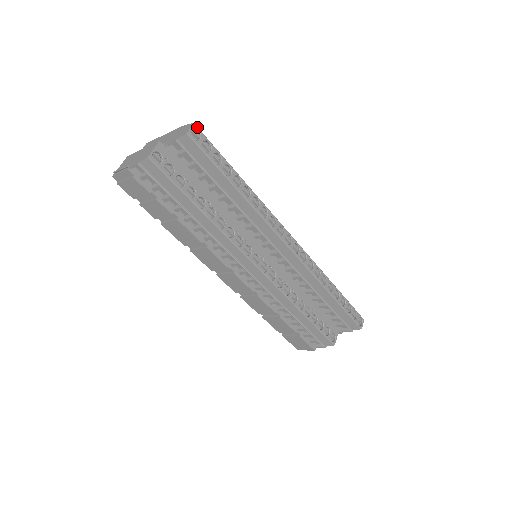
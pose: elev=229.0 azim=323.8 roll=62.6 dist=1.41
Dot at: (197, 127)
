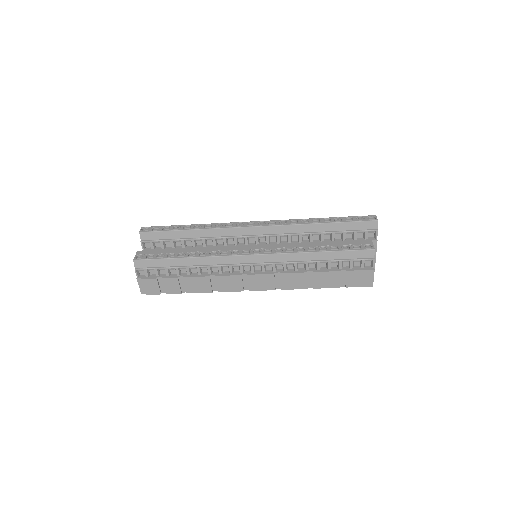
Dot at: (145, 227)
